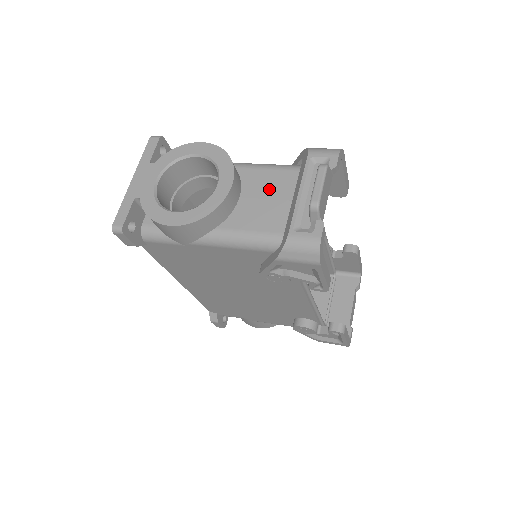
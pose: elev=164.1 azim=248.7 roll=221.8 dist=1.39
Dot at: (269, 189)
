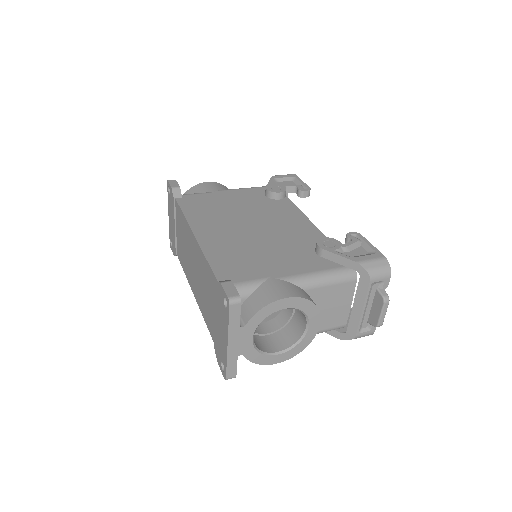
Dot at: (334, 300)
